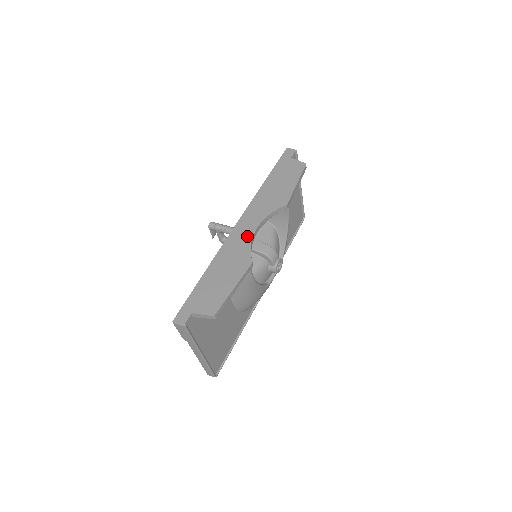
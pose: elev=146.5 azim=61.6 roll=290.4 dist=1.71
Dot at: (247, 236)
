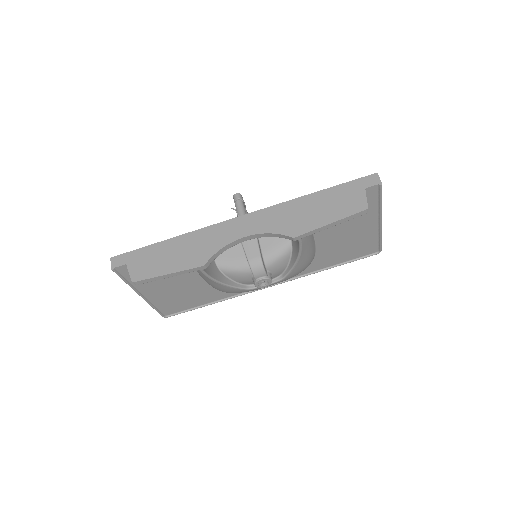
Dot at: (230, 237)
